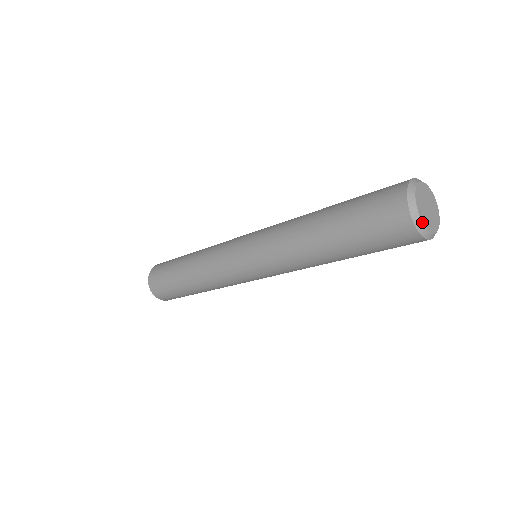
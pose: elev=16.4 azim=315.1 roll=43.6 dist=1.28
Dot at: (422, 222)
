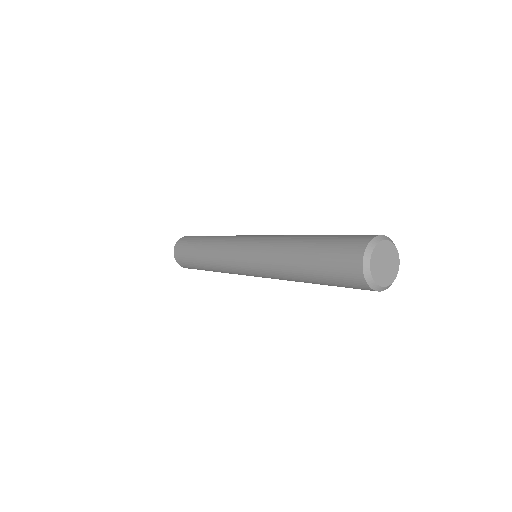
Dot at: (389, 285)
